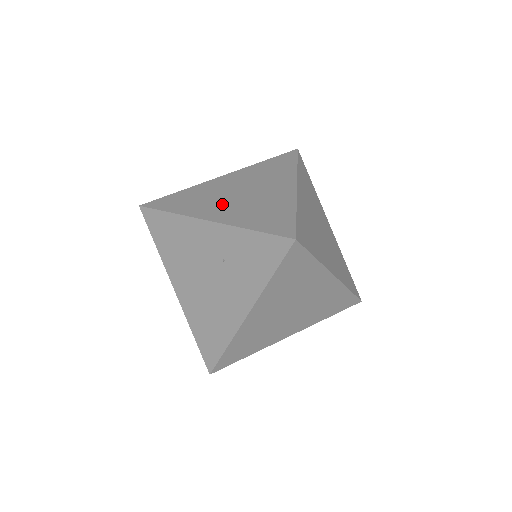
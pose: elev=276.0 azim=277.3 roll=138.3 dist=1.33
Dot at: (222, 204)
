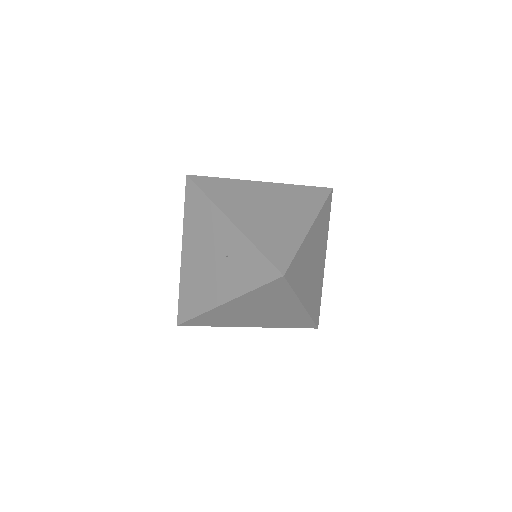
Dot at: (248, 211)
